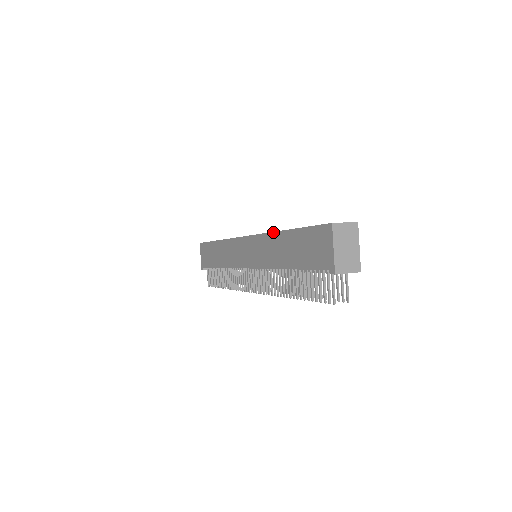
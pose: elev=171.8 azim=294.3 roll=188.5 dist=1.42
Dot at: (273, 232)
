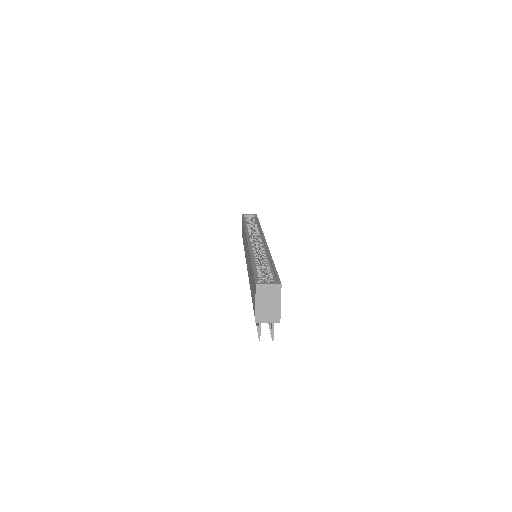
Dot at: (250, 255)
